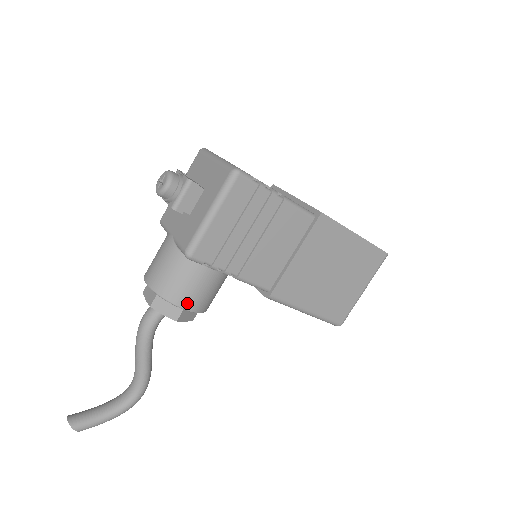
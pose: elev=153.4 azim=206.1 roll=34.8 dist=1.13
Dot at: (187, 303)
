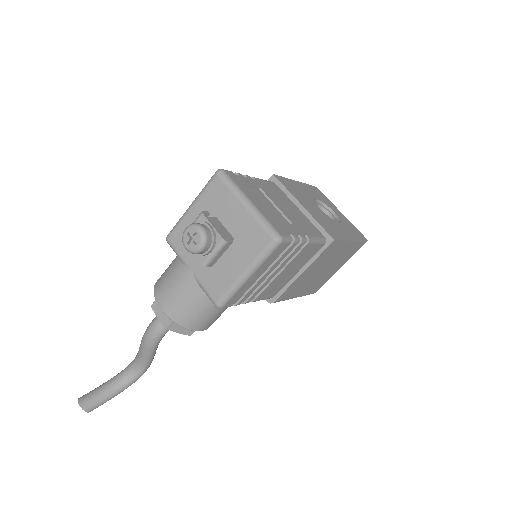
Dot at: (205, 327)
